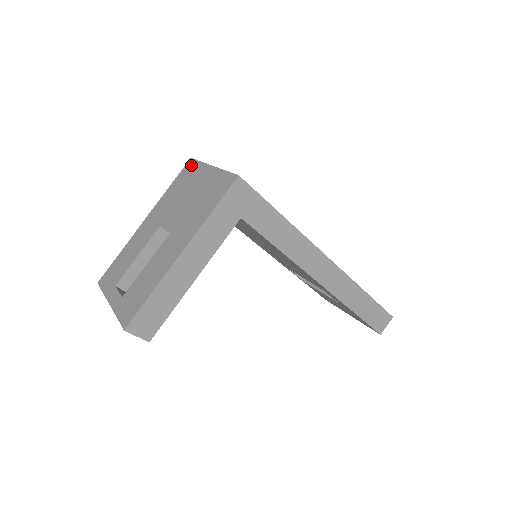
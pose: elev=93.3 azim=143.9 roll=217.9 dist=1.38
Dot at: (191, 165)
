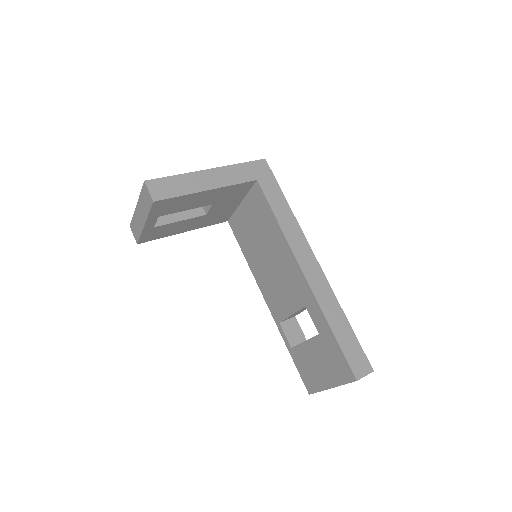
Dot at: occluded
